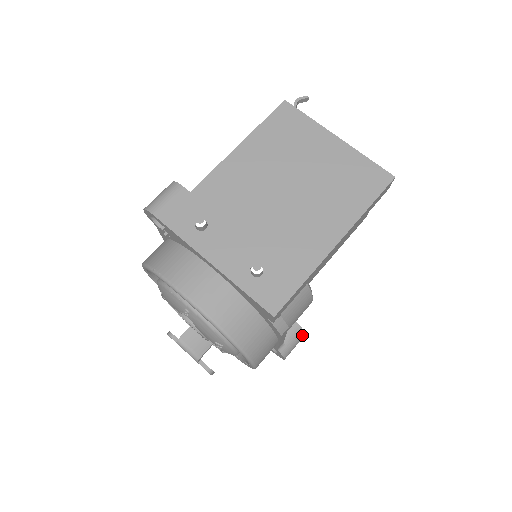
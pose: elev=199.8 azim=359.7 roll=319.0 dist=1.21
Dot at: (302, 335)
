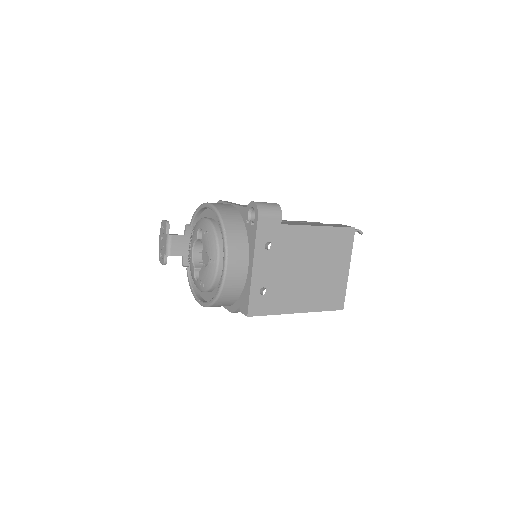
Dot at: occluded
